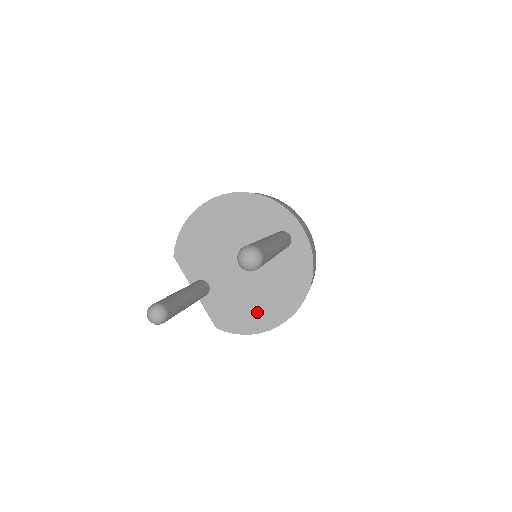
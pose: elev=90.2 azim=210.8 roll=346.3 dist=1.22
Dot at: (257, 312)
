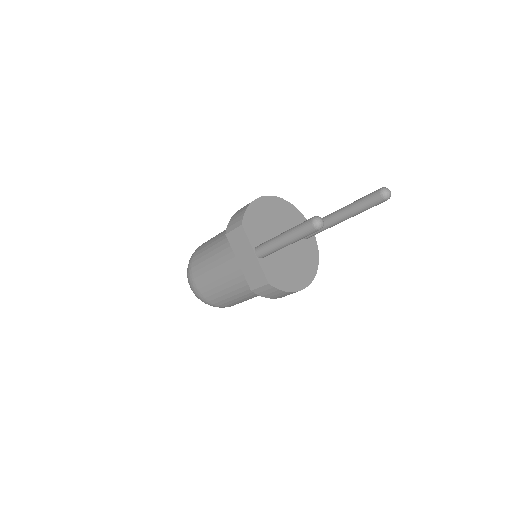
Dot at: (292, 277)
